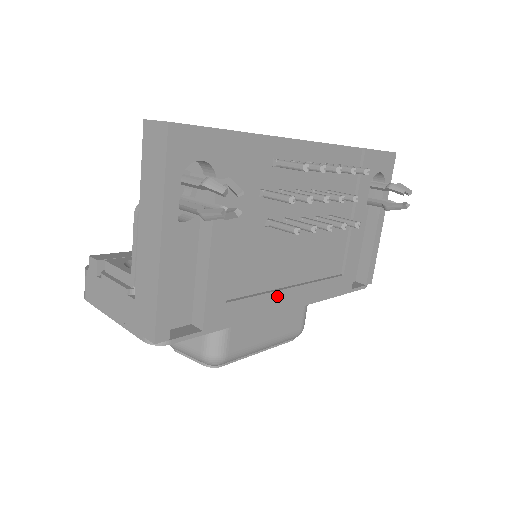
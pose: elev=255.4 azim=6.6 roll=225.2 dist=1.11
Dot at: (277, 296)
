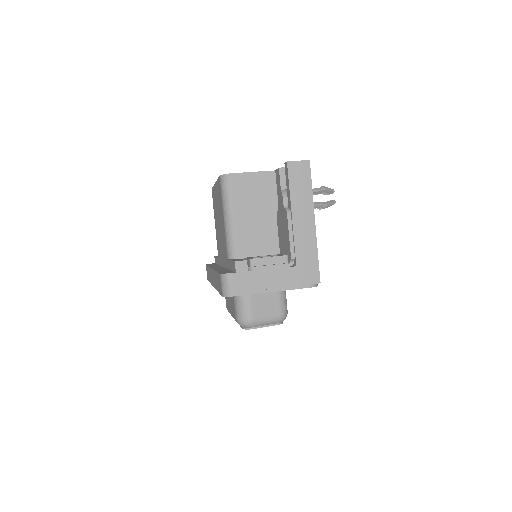
Dot at: occluded
